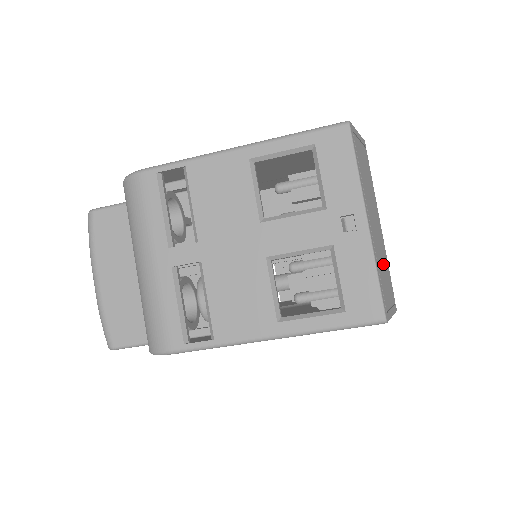
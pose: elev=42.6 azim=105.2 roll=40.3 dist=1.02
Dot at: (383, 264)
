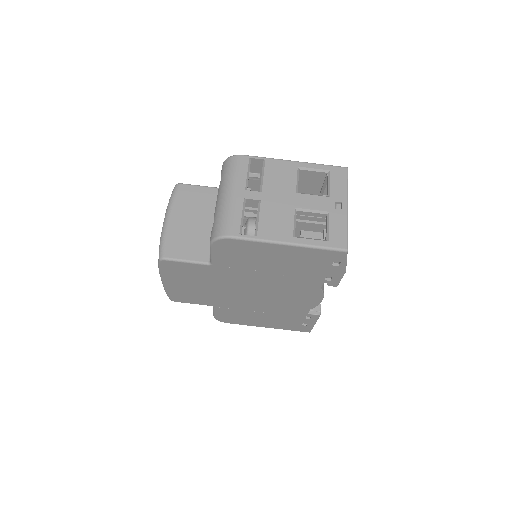
Dot at: occluded
